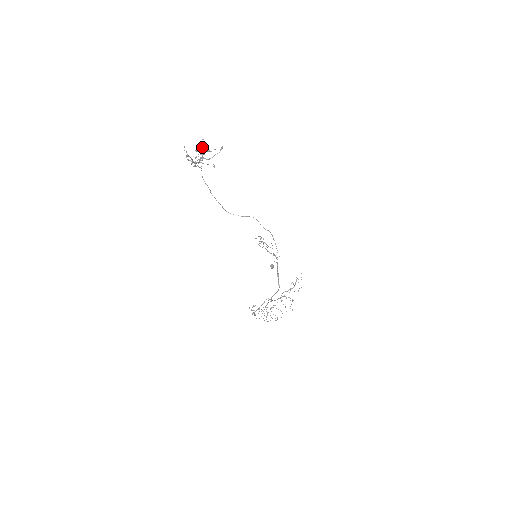
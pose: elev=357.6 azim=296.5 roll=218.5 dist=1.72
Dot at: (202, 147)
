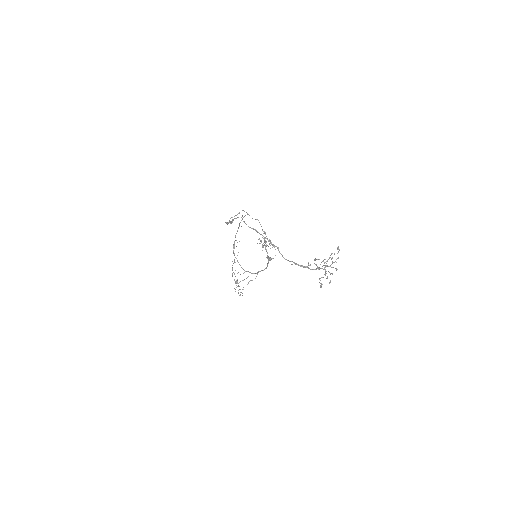
Dot at: (337, 269)
